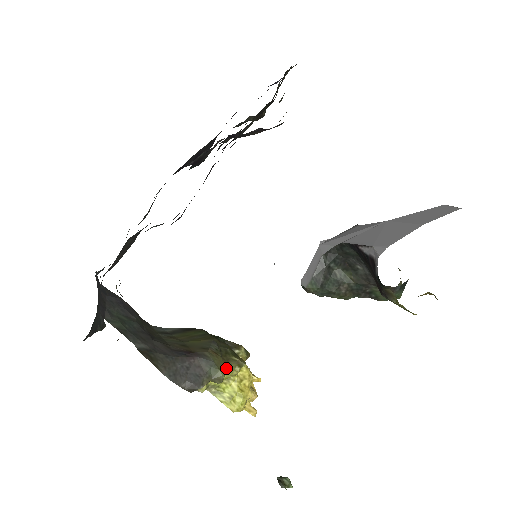
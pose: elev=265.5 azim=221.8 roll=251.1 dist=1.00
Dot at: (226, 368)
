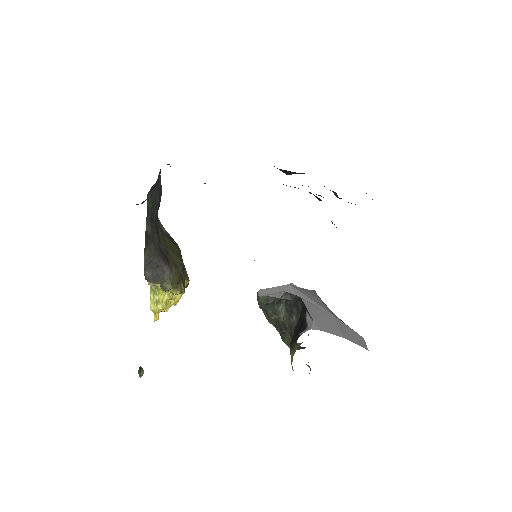
Dot at: (174, 287)
